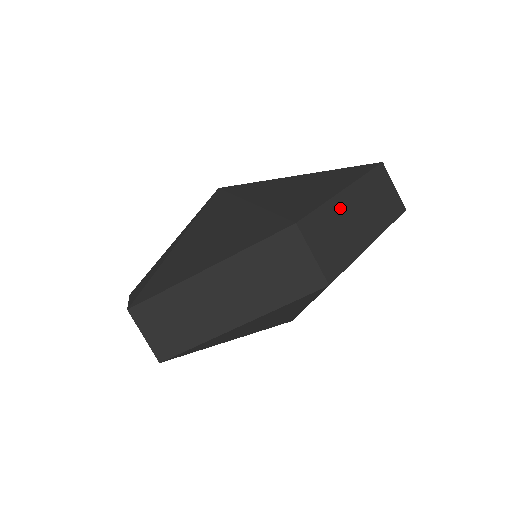
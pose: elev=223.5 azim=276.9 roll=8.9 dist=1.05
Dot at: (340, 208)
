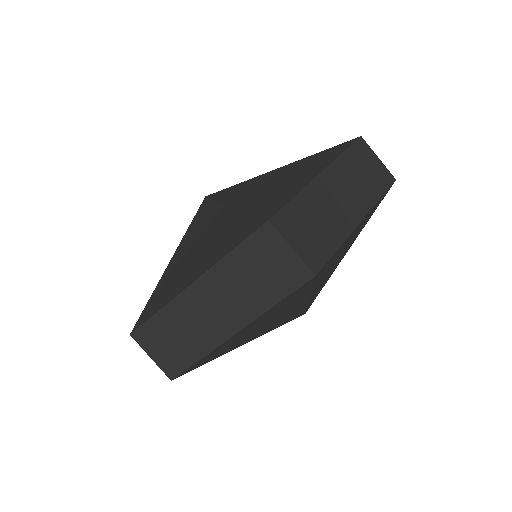
Dot at: (317, 194)
